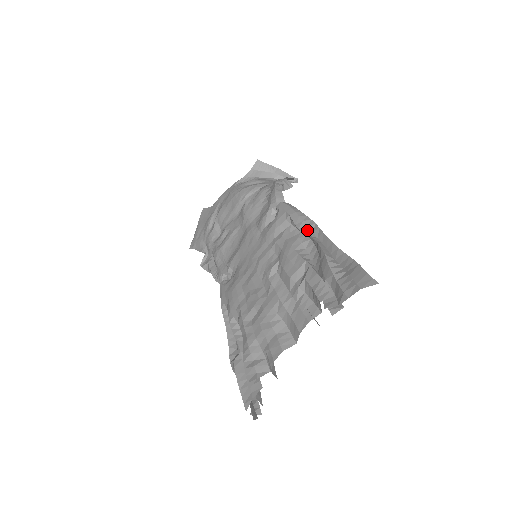
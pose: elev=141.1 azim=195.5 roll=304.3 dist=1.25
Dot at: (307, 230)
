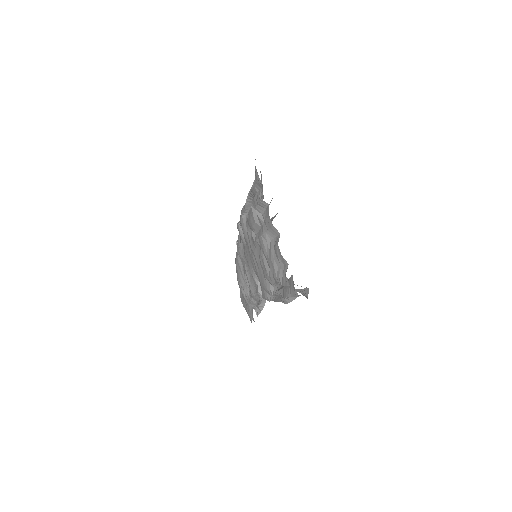
Dot at: (247, 203)
